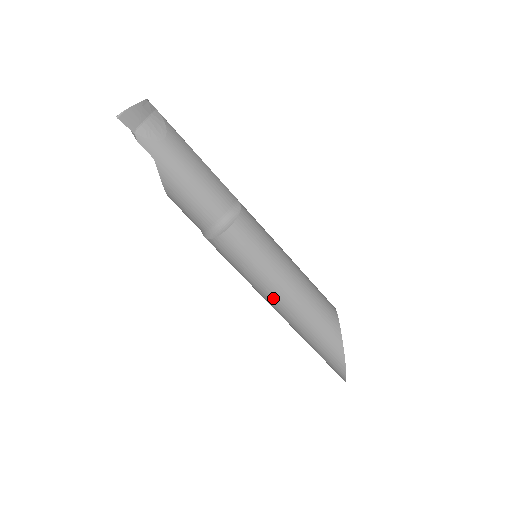
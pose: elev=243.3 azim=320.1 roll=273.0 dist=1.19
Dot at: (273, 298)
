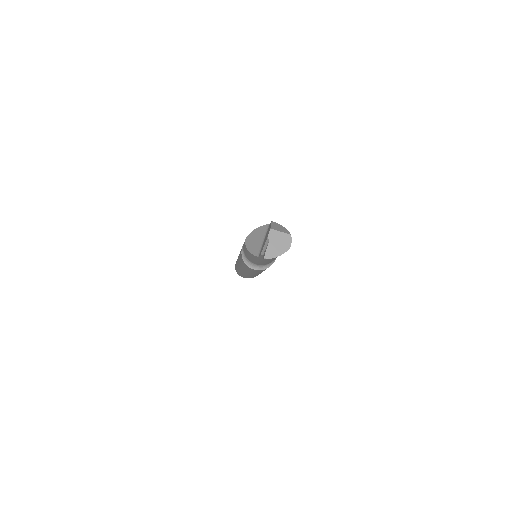
Dot at: (243, 270)
